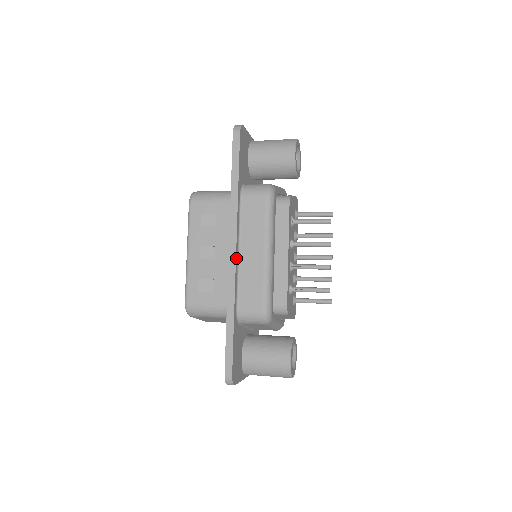
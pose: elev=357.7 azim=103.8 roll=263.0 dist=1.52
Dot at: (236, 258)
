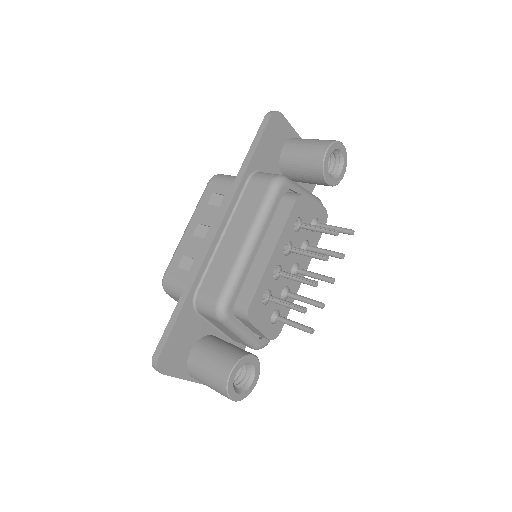
Dot at: (215, 238)
